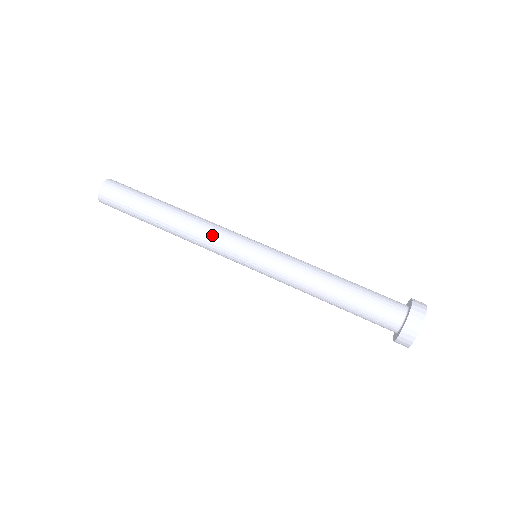
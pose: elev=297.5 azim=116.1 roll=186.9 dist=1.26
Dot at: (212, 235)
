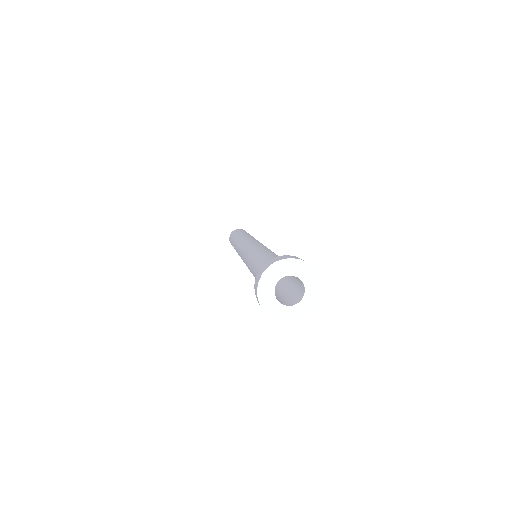
Dot at: occluded
